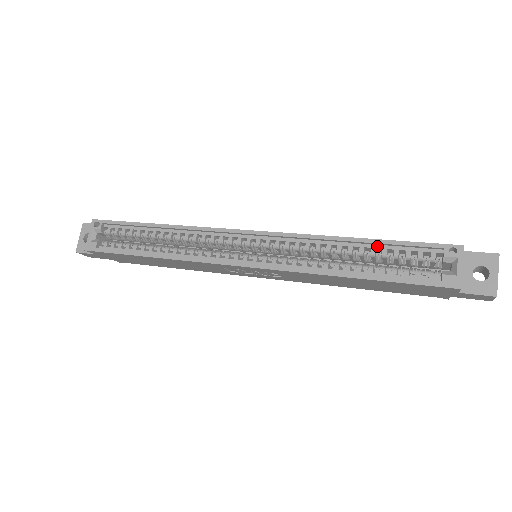
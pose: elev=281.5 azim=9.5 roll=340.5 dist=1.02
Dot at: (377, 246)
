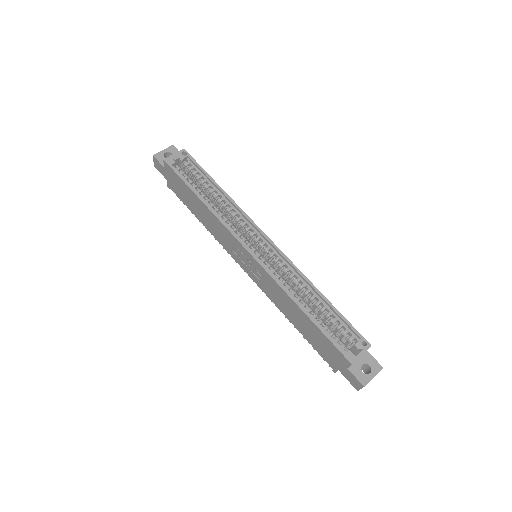
Dot at: (329, 308)
